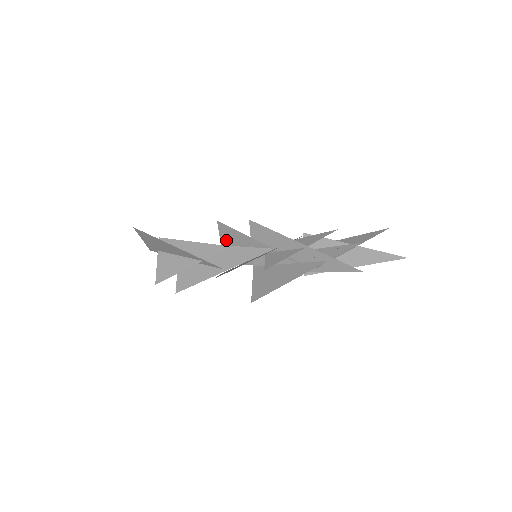
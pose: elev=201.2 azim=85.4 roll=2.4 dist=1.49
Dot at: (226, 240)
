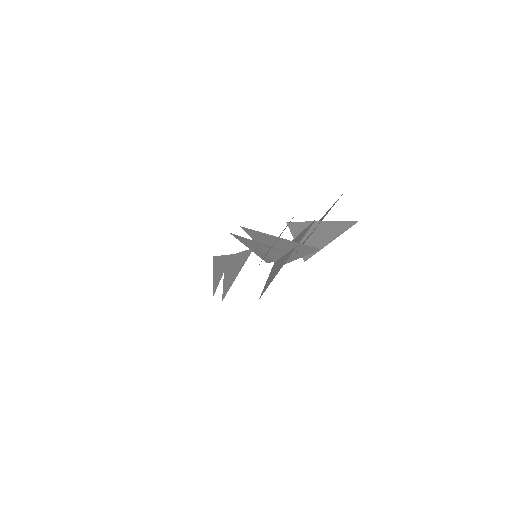
Dot at: (248, 246)
